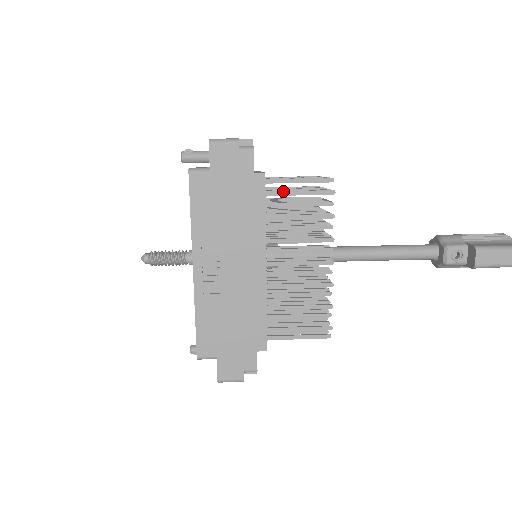
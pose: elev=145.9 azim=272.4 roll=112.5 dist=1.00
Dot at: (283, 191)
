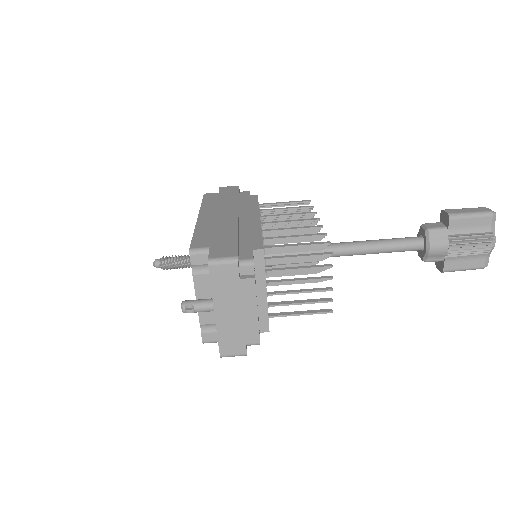
Dot at: occluded
